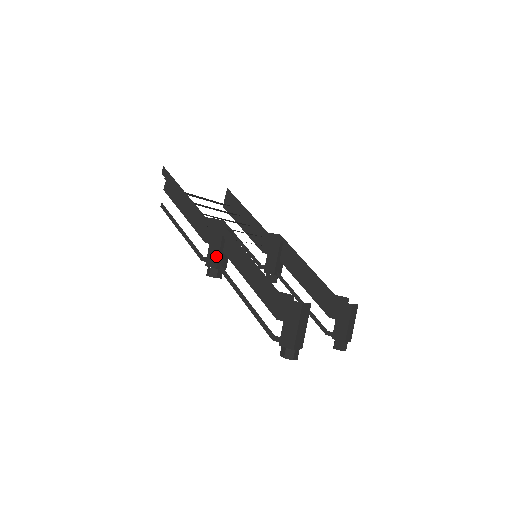
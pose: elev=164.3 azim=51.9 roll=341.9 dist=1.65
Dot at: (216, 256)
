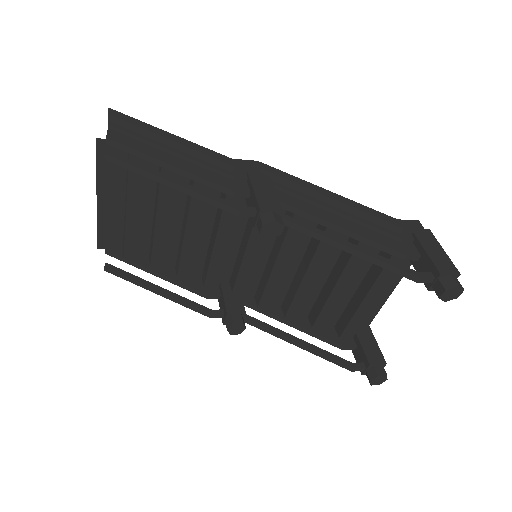
Dot at: (274, 198)
